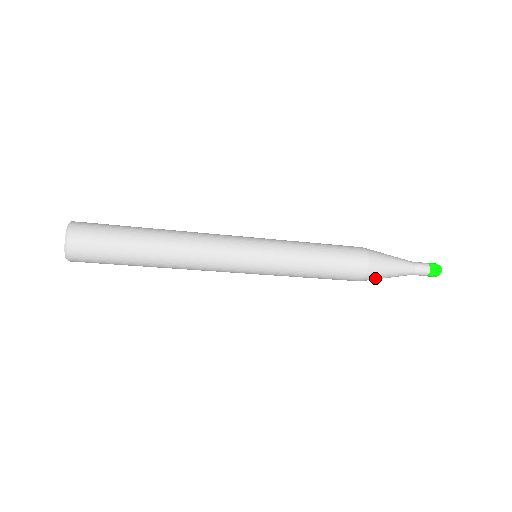
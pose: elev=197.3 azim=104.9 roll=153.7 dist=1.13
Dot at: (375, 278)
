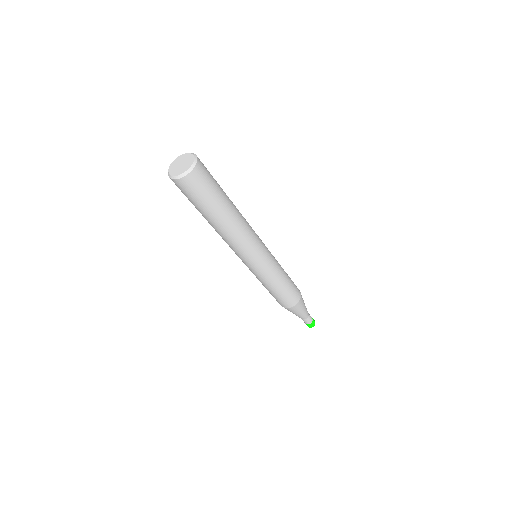
Dot at: (290, 310)
